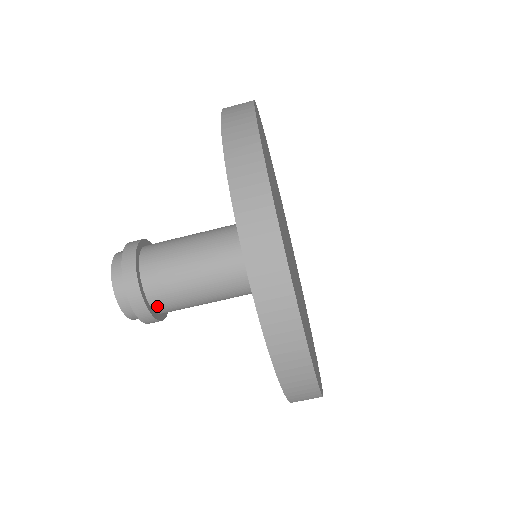
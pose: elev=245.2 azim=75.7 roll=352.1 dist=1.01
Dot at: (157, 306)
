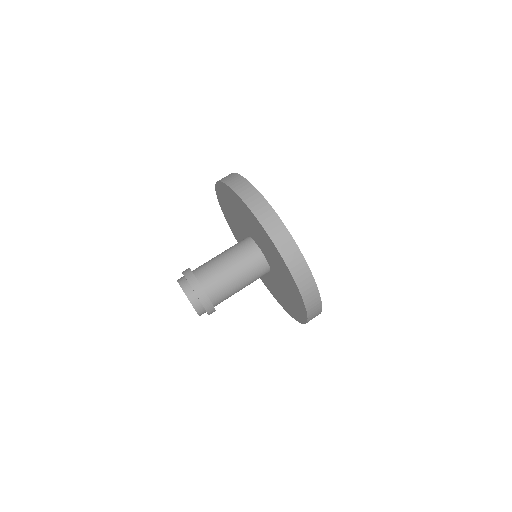
Dot at: (216, 304)
